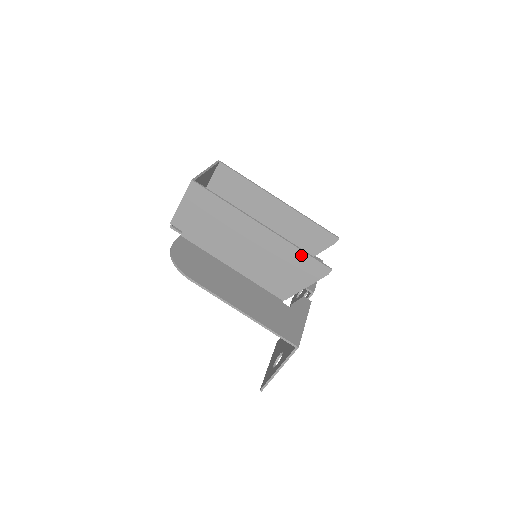
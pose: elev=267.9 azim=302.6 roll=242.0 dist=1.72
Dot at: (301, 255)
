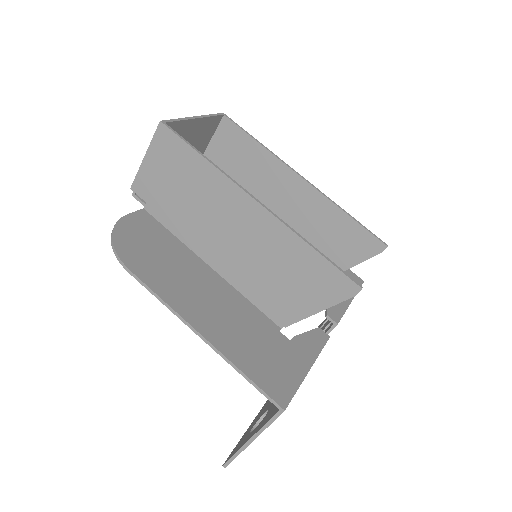
Dot at: (314, 257)
